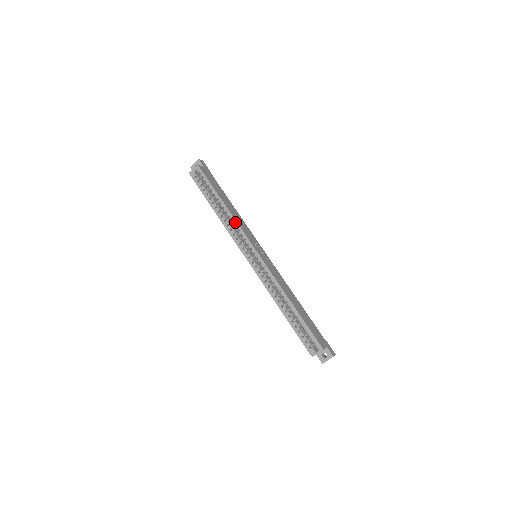
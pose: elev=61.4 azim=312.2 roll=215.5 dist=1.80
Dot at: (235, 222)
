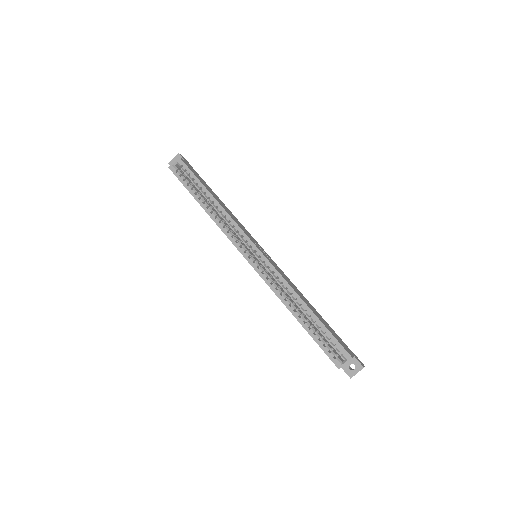
Dot at: (228, 217)
